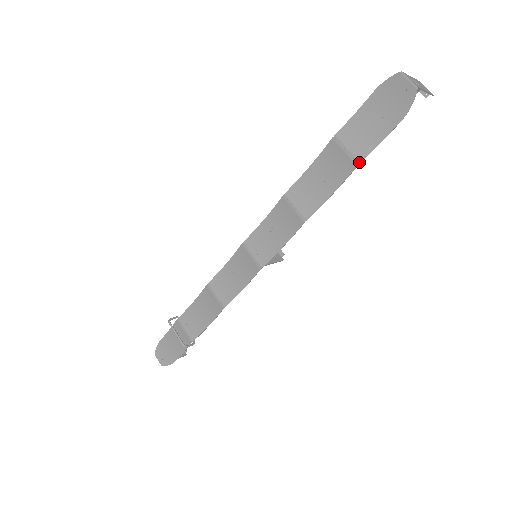
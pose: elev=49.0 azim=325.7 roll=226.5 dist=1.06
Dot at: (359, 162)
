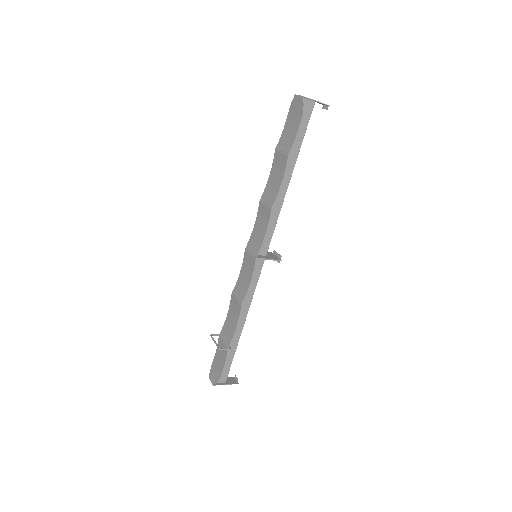
Dot at: (288, 153)
